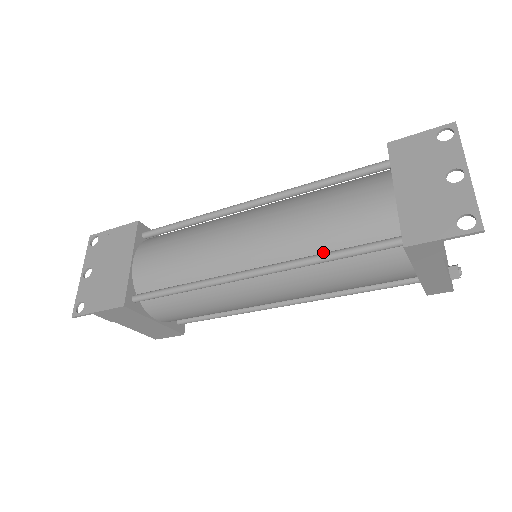
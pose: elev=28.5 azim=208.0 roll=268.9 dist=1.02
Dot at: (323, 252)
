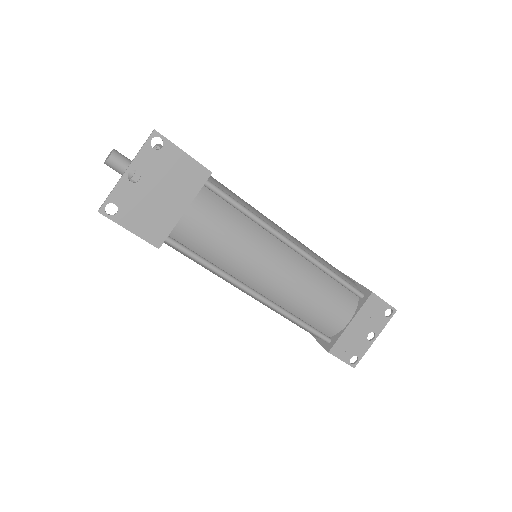
Dot at: (297, 315)
